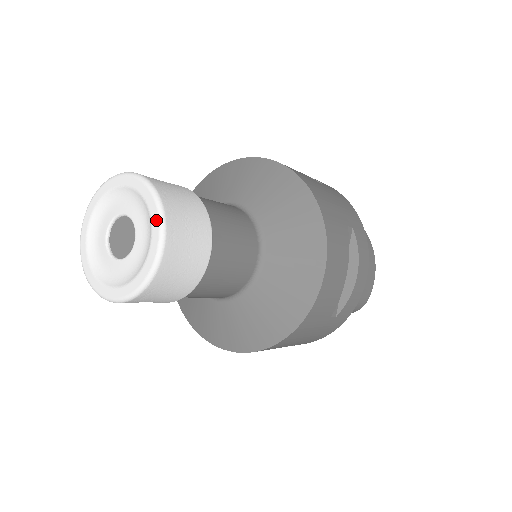
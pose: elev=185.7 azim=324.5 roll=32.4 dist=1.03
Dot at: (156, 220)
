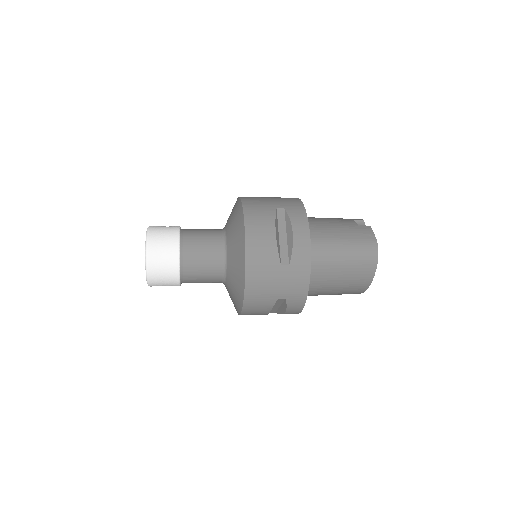
Dot at: (146, 276)
